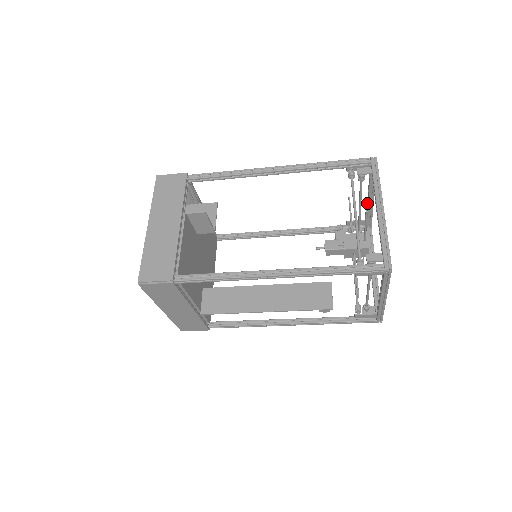
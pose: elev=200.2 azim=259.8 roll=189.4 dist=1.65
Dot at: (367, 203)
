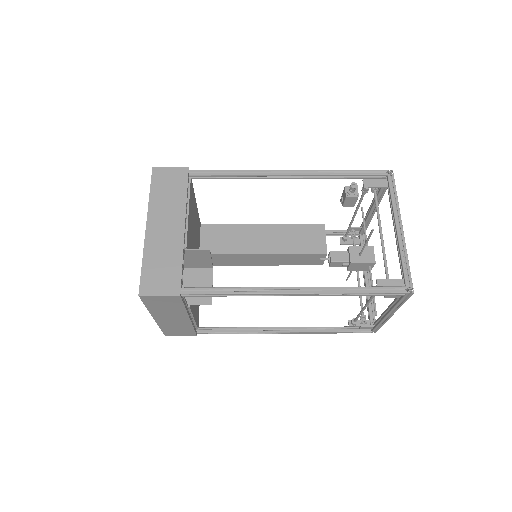
Dot at: (393, 217)
